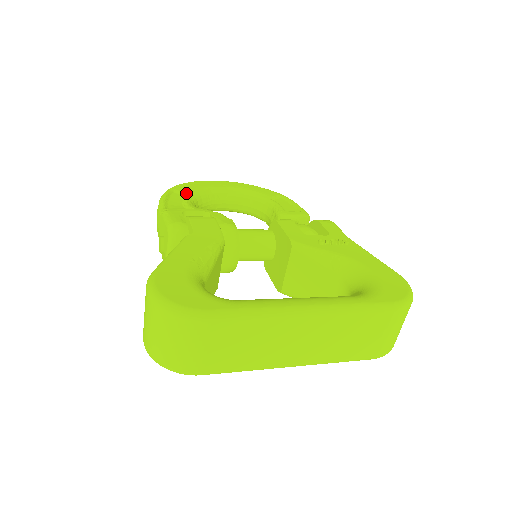
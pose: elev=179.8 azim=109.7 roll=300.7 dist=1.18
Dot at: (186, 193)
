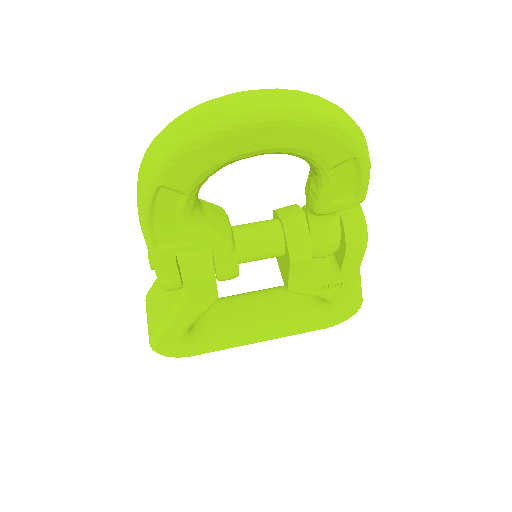
Dot at: (183, 193)
